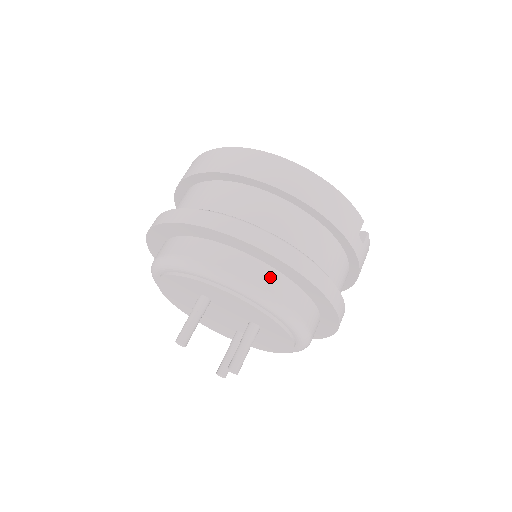
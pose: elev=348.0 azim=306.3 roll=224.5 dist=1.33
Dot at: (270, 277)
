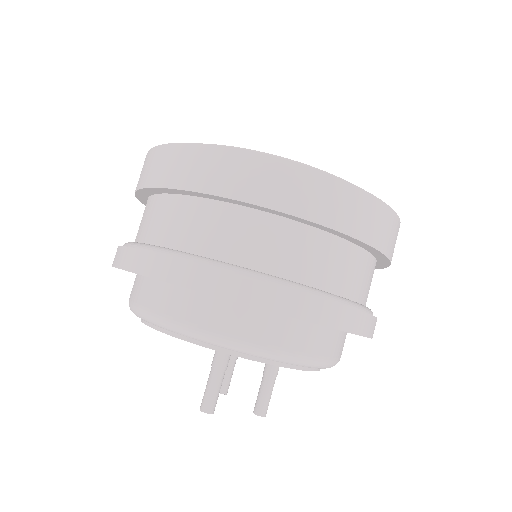
Dot at: (327, 340)
